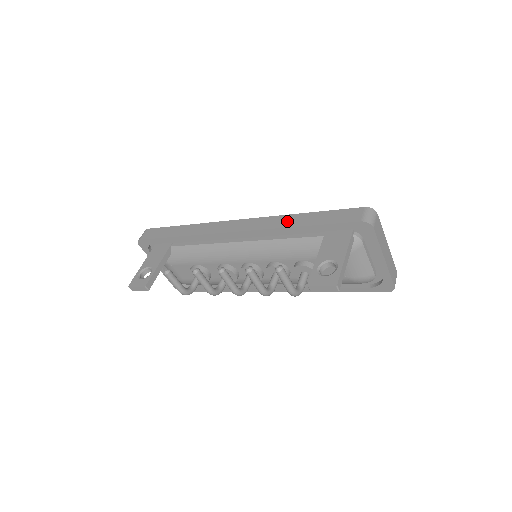
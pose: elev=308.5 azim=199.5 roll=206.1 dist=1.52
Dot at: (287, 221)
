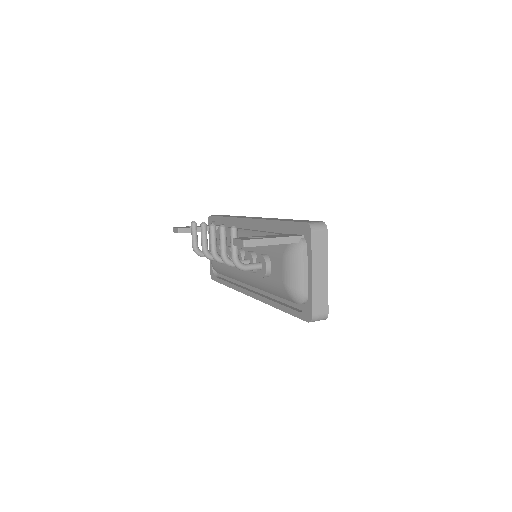
Dot at: (277, 219)
